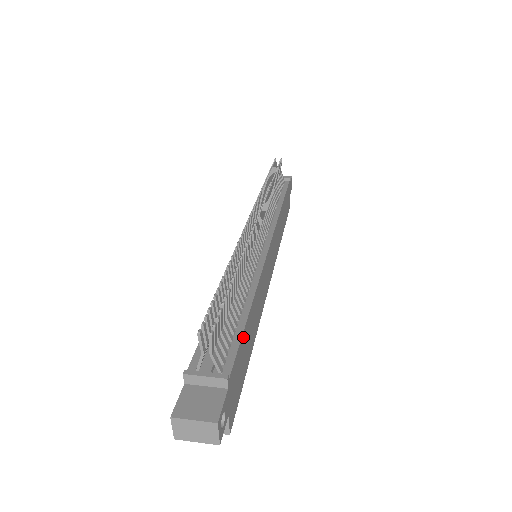
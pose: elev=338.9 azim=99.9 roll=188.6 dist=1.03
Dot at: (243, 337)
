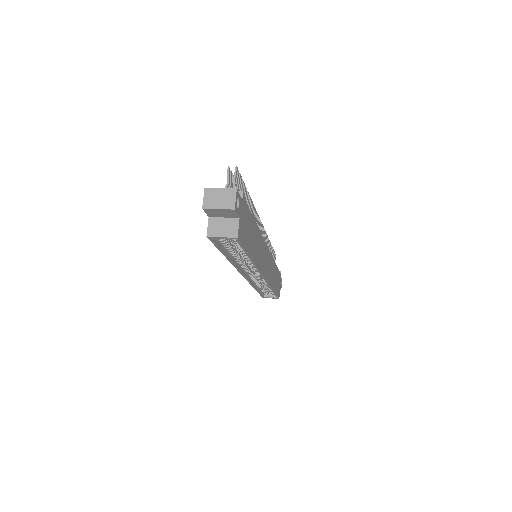
Dot at: (251, 216)
